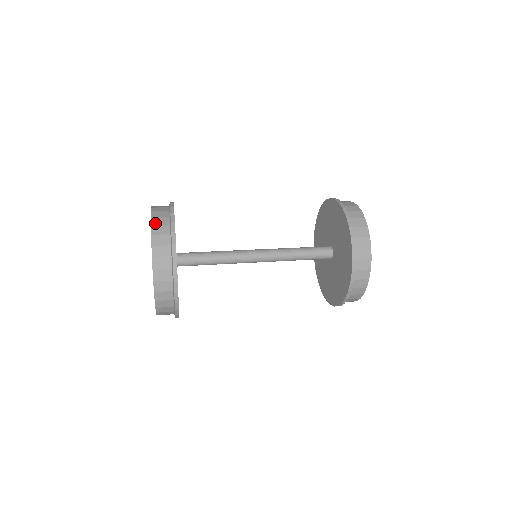
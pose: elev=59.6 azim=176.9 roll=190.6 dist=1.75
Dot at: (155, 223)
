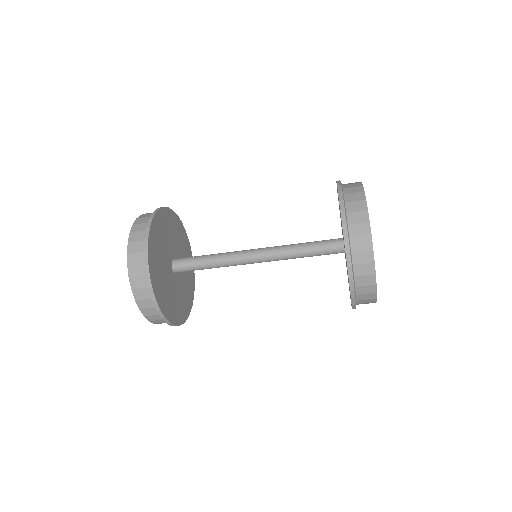
Dot at: (131, 251)
